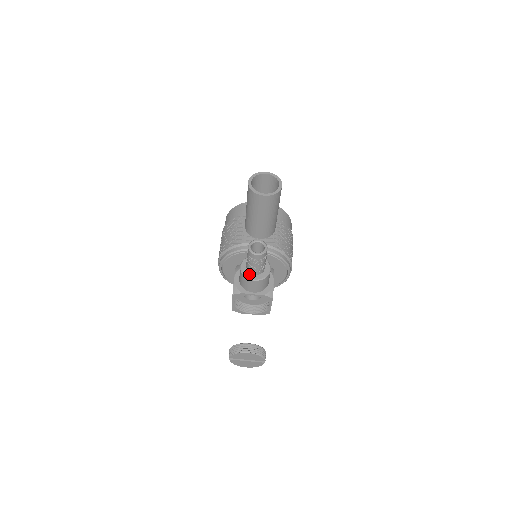
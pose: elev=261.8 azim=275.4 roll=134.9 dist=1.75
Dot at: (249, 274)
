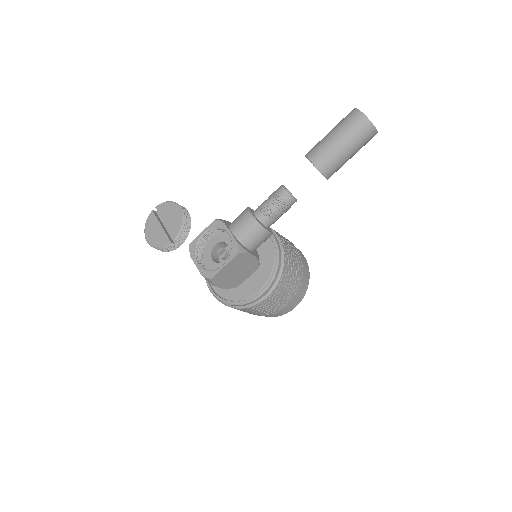
Dot at: (252, 212)
